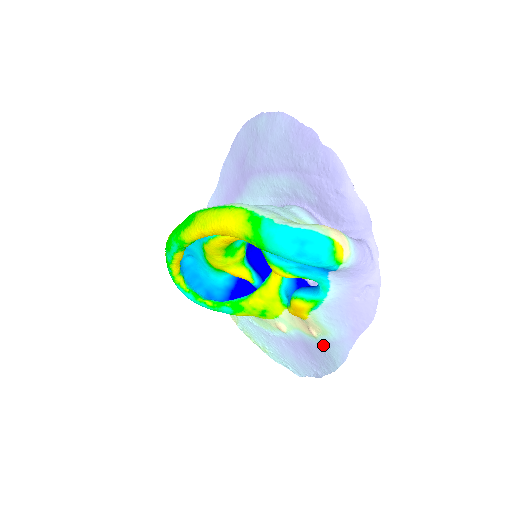
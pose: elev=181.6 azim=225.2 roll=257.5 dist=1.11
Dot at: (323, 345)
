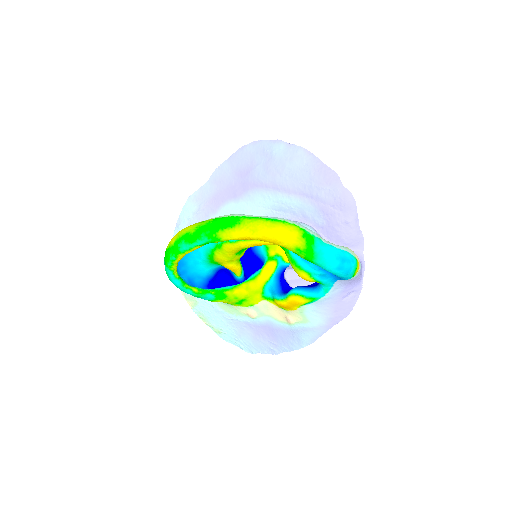
Dot at: (296, 330)
